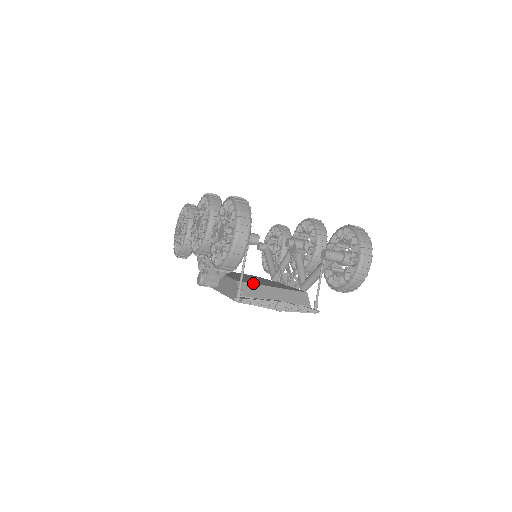
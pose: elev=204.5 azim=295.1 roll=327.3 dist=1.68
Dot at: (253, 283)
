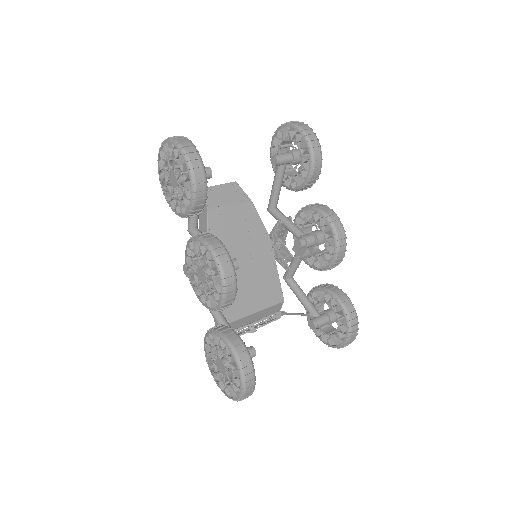
Dot at: (237, 320)
